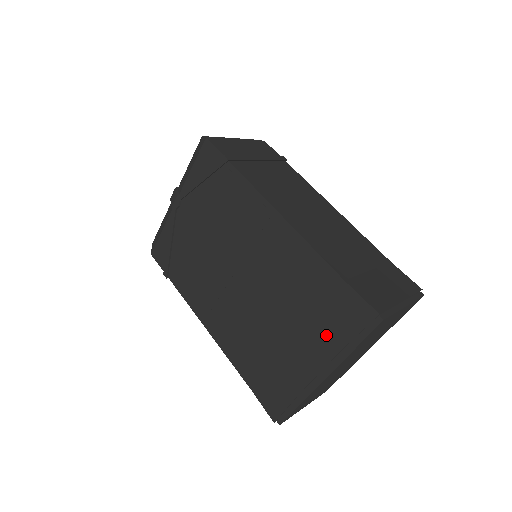
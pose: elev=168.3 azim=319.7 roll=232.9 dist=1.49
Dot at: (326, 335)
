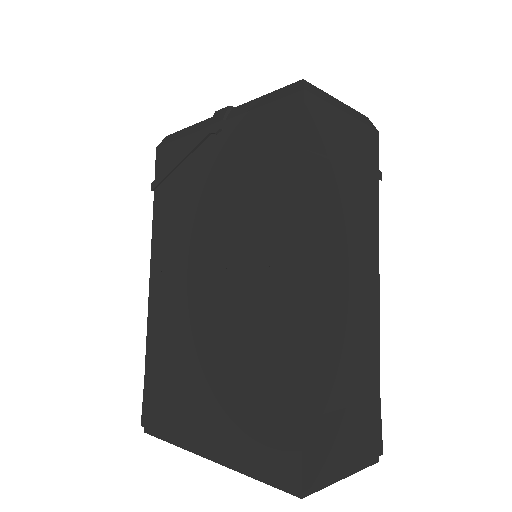
Dot at: (240, 434)
